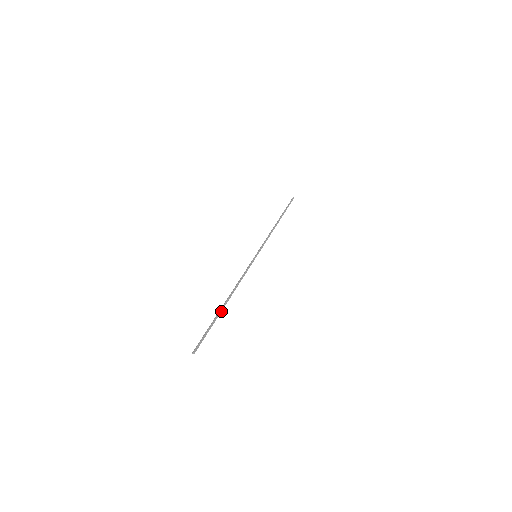
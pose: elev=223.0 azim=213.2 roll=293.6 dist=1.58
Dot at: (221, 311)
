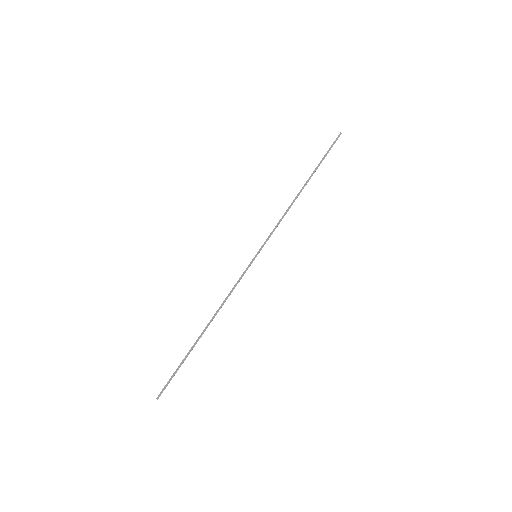
Dot at: occluded
